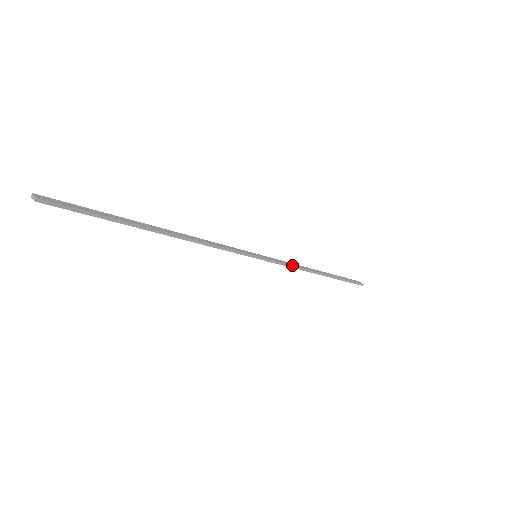
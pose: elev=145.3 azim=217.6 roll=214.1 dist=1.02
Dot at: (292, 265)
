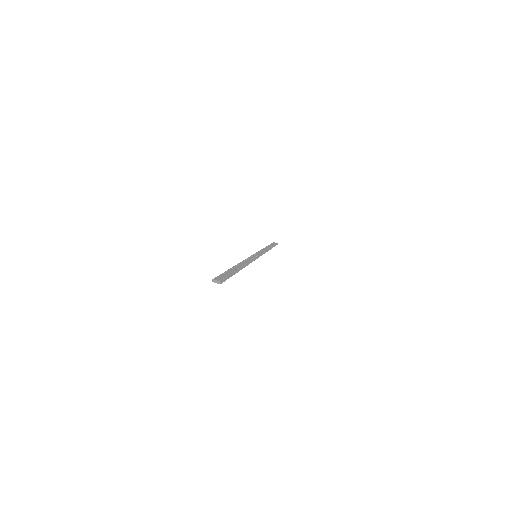
Dot at: occluded
